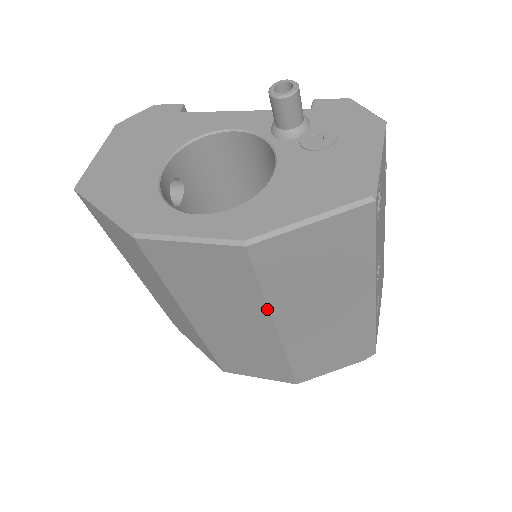
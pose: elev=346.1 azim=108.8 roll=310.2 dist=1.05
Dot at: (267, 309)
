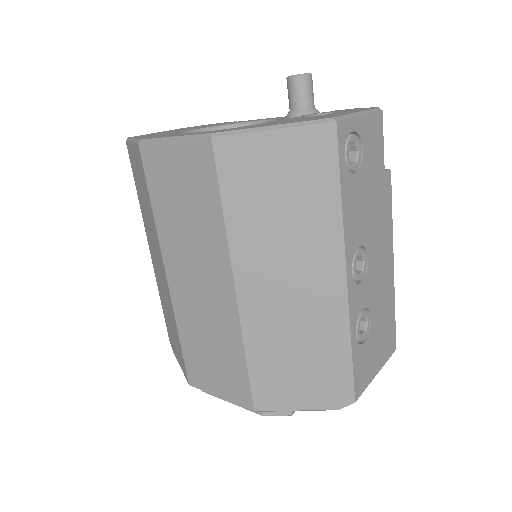
Dot at: (226, 243)
